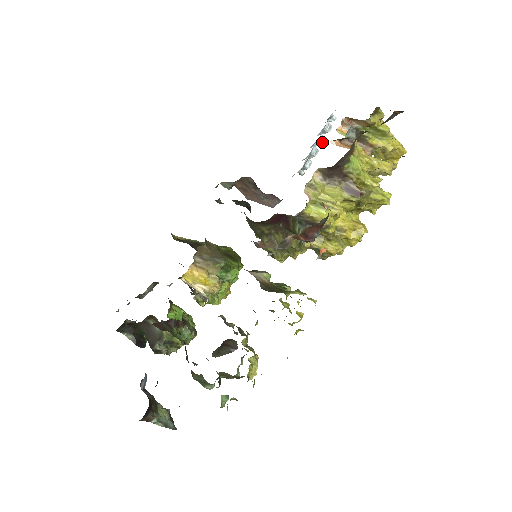
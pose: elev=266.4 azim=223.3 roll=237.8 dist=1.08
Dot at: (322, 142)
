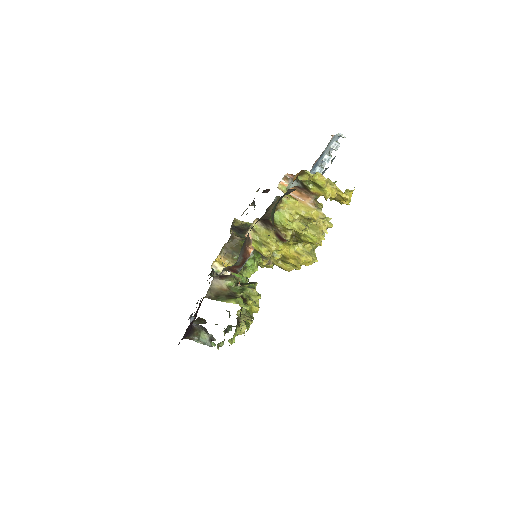
Dot at: (328, 161)
